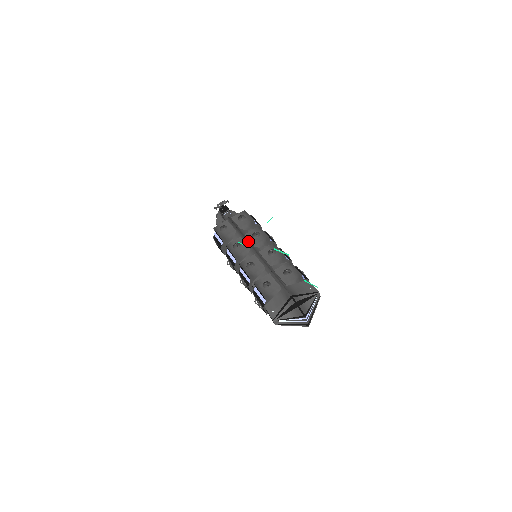
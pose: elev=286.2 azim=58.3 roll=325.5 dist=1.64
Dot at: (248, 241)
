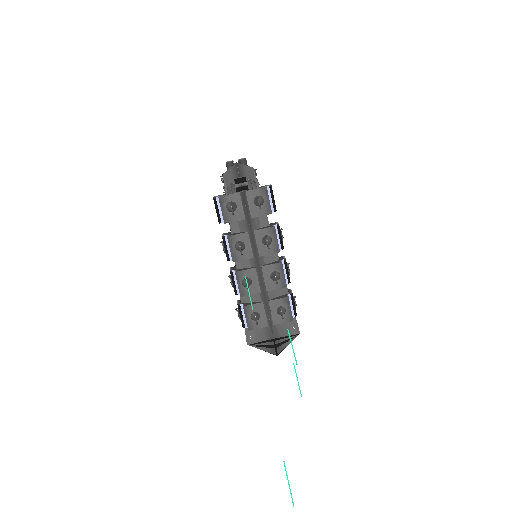
Dot at: (255, 246)
